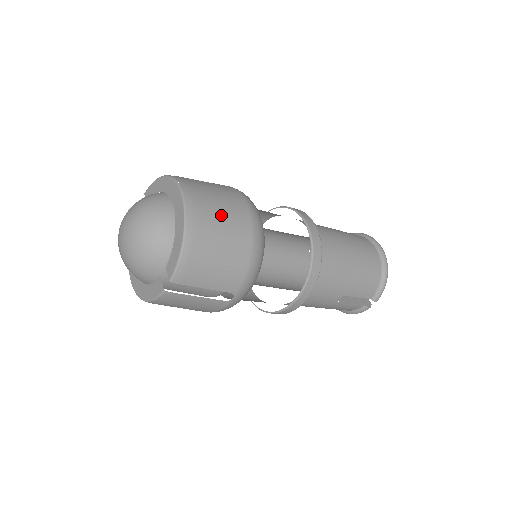
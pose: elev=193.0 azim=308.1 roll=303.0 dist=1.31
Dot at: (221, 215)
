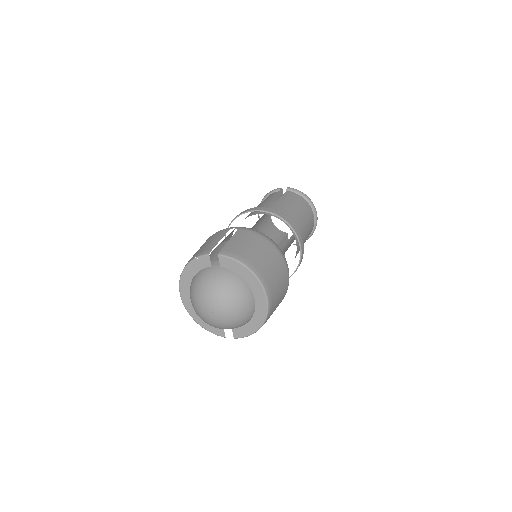
Dot at: (278, 302)
